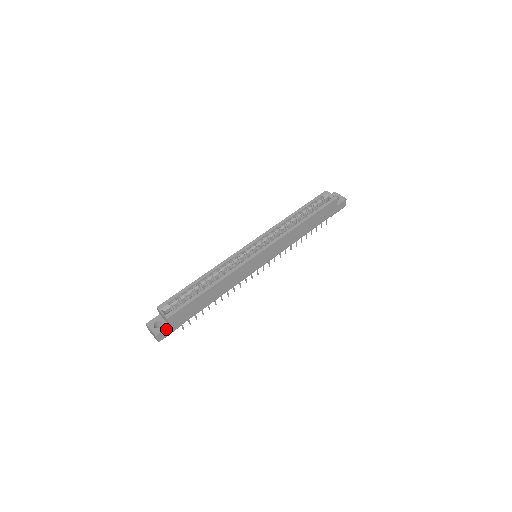
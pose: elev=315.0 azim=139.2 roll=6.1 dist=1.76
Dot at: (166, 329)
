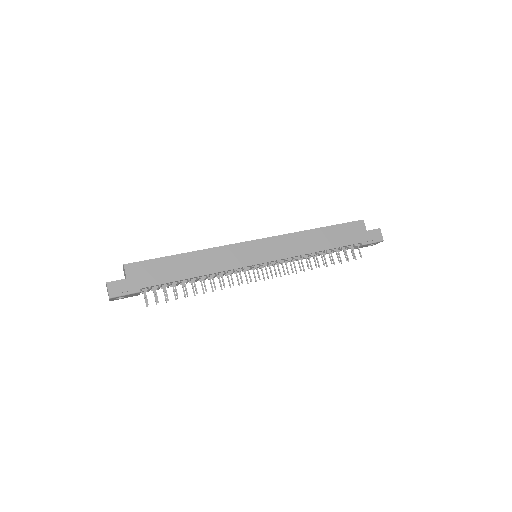
Dot at: (121, 281)
